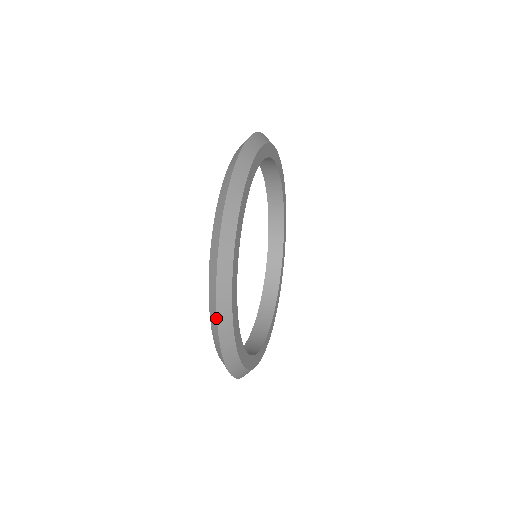
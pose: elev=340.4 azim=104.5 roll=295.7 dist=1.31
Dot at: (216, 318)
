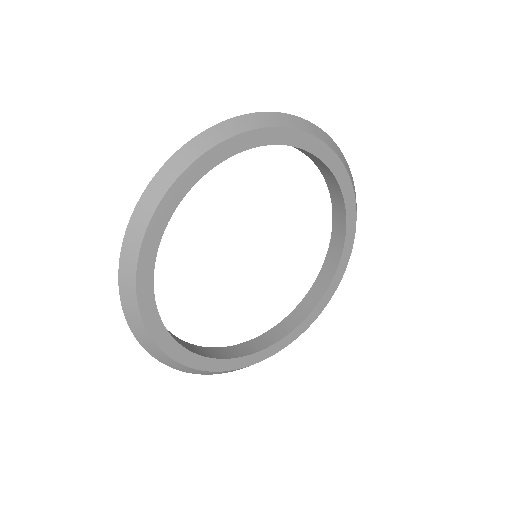
Dot at: (132, 214)
